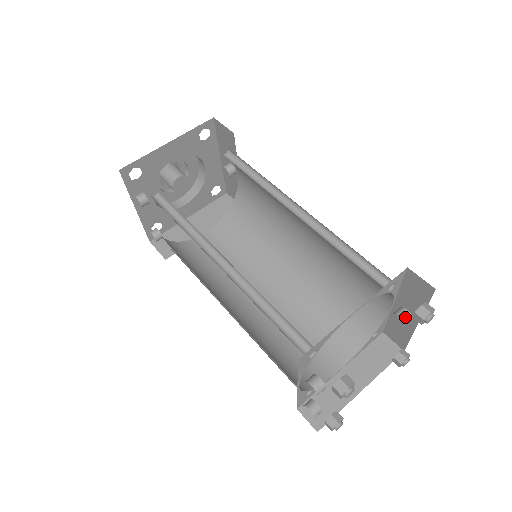
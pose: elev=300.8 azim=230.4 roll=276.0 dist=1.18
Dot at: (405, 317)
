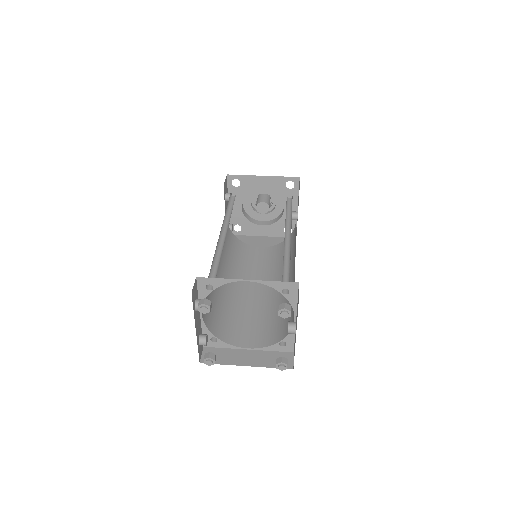
Dot at: (291, 326)
